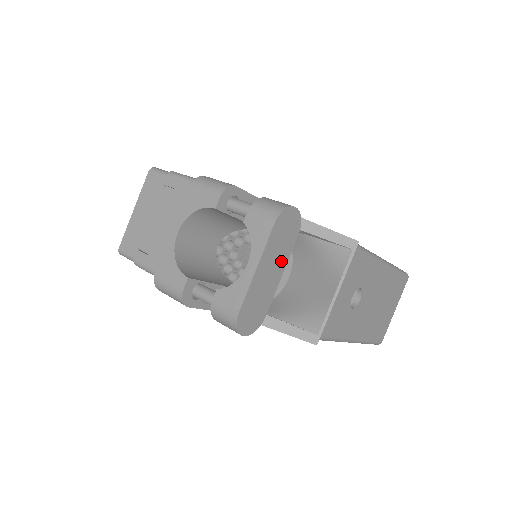
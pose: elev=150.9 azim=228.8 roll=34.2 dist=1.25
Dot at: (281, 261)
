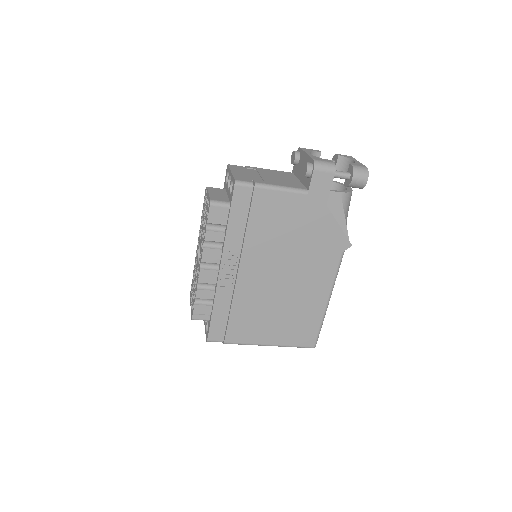
Dot at: occluded
